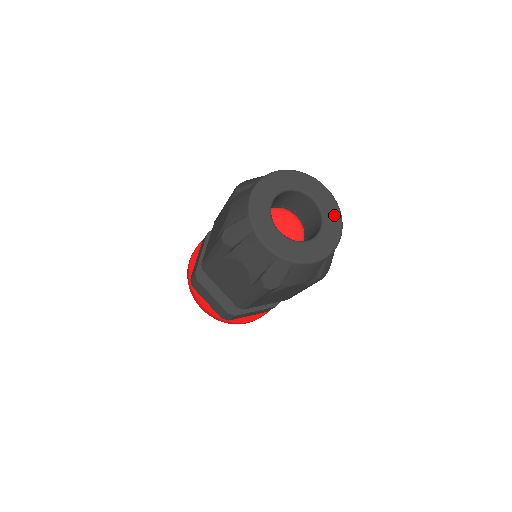
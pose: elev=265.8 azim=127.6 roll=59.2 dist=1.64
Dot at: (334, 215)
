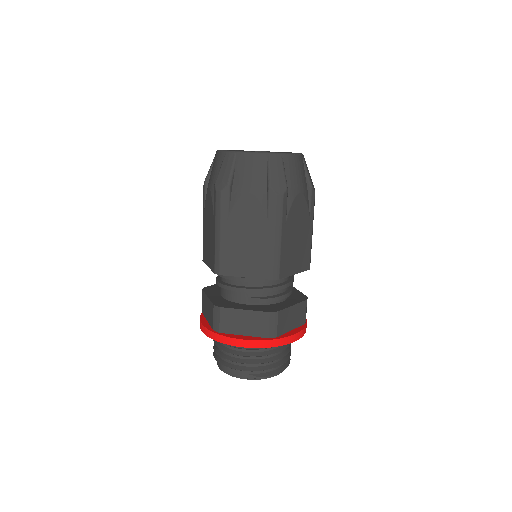
Dot at: occluded
